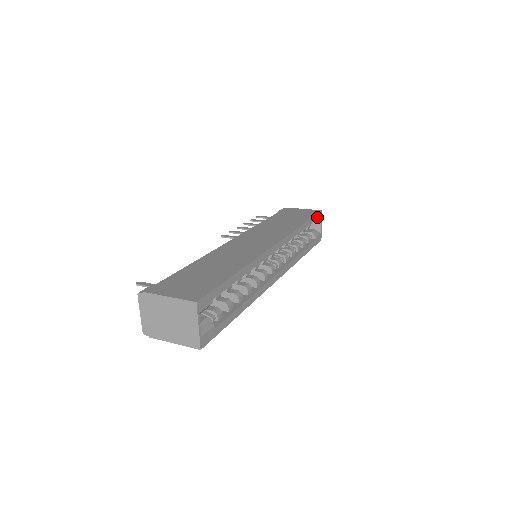
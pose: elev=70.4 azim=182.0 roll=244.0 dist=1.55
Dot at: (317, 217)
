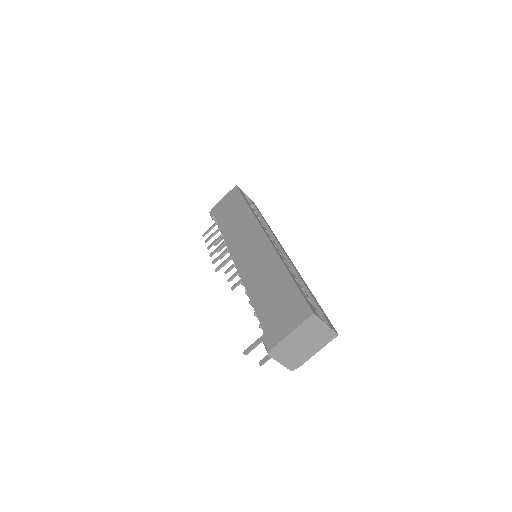
Dot at: (241, 192)
